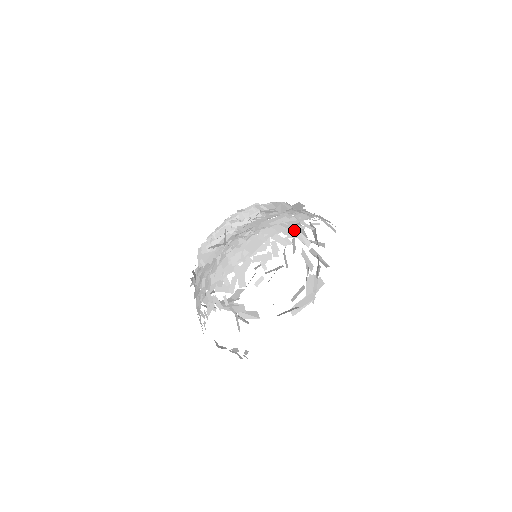
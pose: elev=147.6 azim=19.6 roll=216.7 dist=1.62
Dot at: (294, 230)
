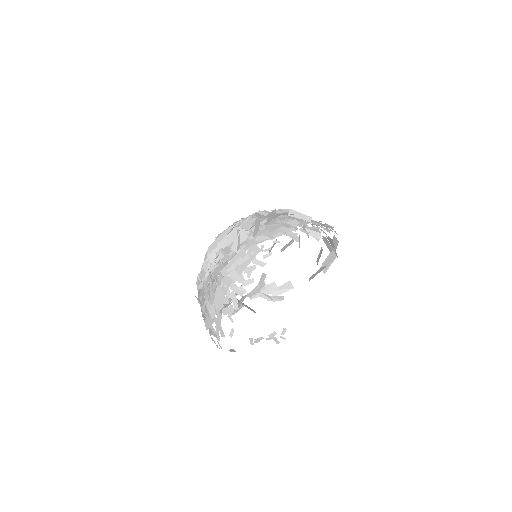
Dot at: (247, 274)
